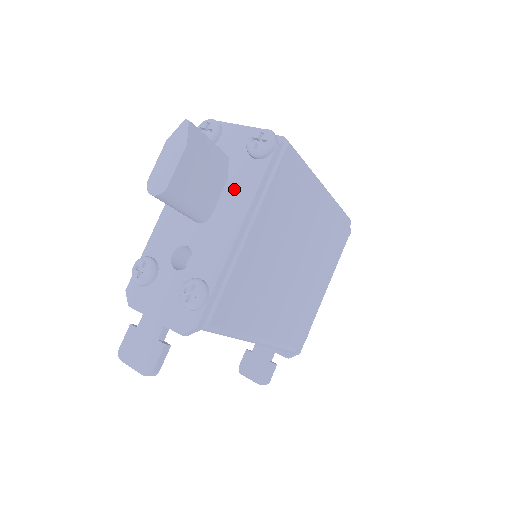
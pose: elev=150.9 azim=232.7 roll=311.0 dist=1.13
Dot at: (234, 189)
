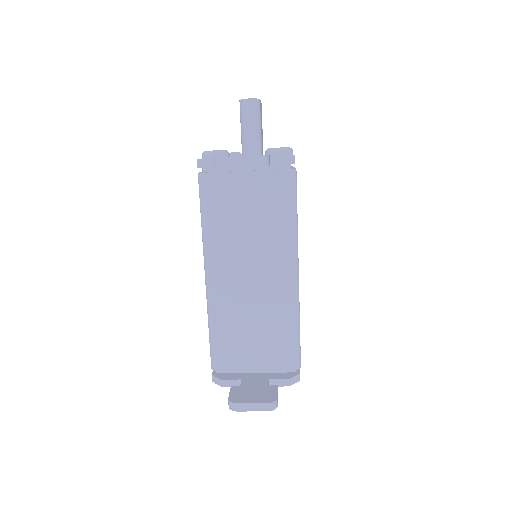
Dot at: occluded
